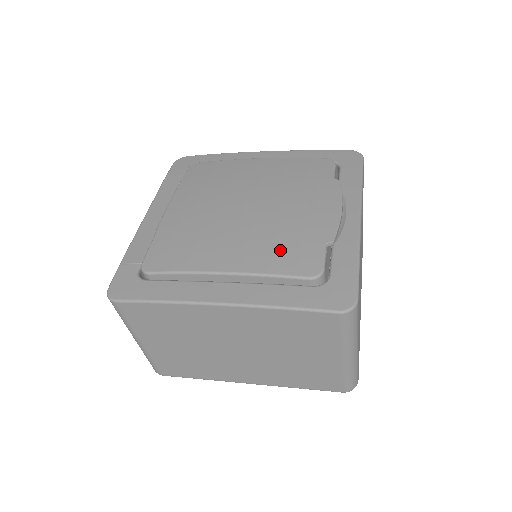
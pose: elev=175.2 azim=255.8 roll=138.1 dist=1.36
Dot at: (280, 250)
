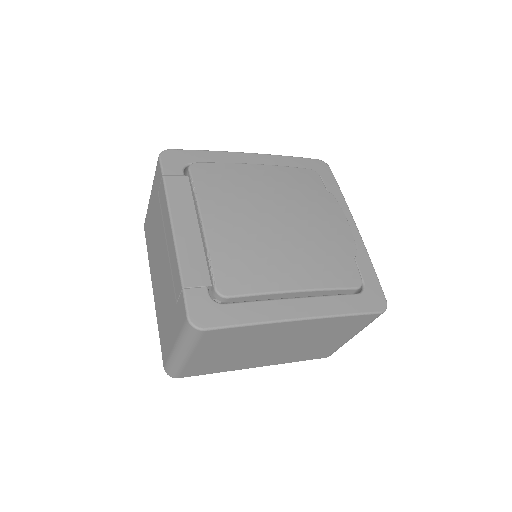
Dot at: (329, 265)
